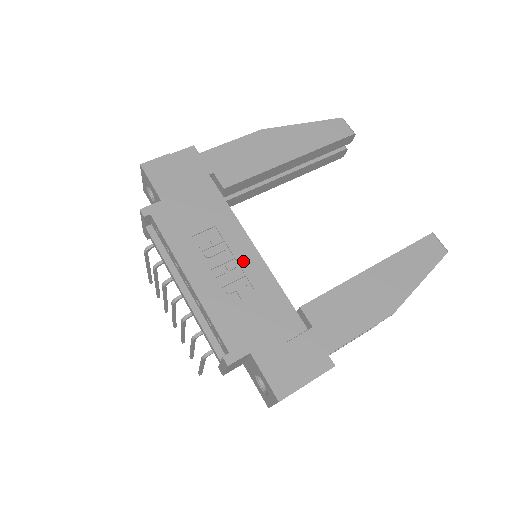
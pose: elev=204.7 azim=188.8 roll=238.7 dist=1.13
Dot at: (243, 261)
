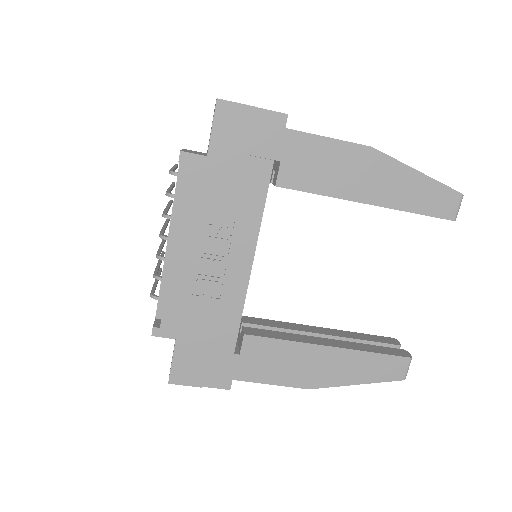
Dot at: (232, 267)
